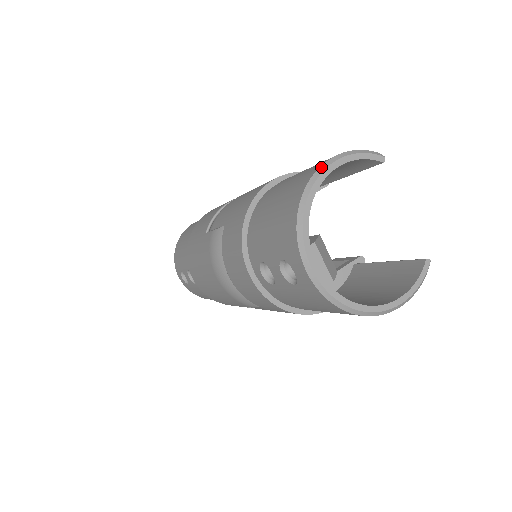
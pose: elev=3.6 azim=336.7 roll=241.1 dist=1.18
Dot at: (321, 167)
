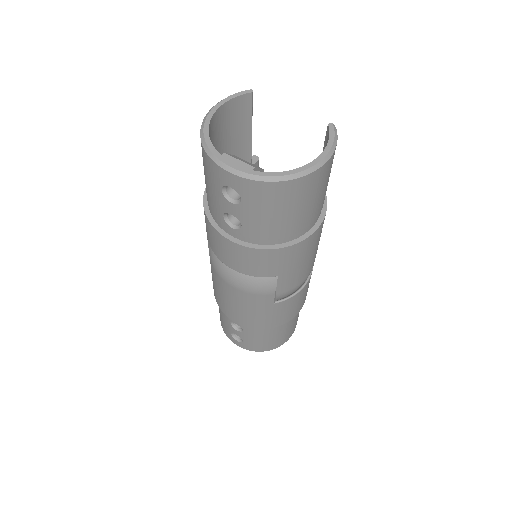
Dot at: (206, 116)
